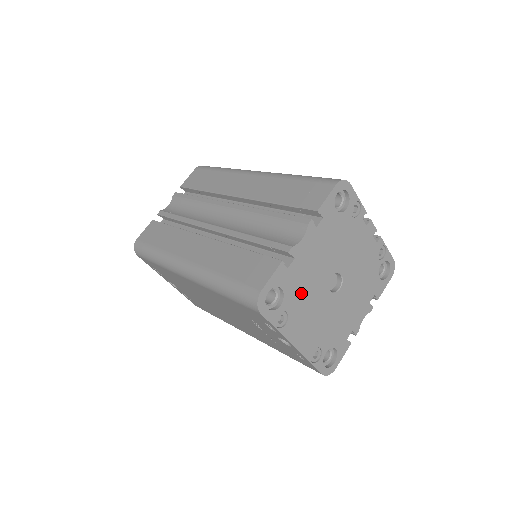
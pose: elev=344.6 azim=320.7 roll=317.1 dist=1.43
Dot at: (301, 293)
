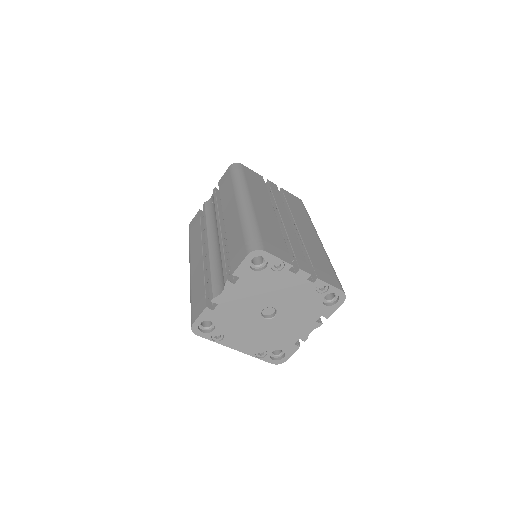
Dot at: (232, 322)
